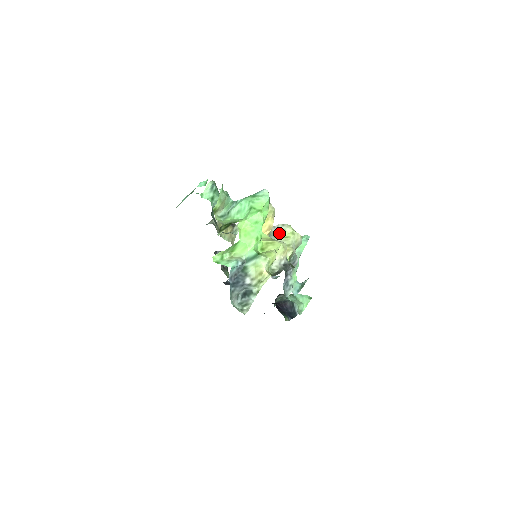
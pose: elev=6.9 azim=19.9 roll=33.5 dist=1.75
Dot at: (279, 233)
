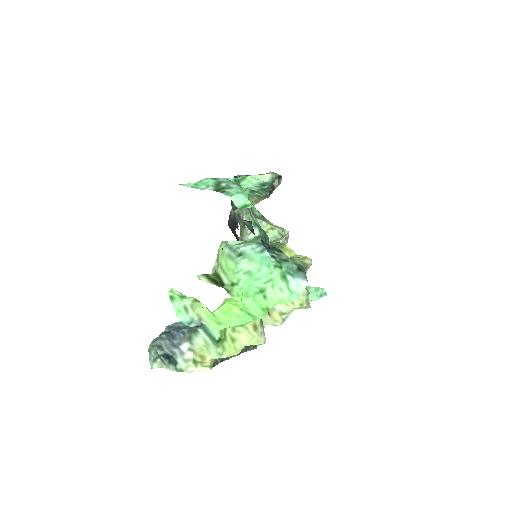
Dot at: occluded
